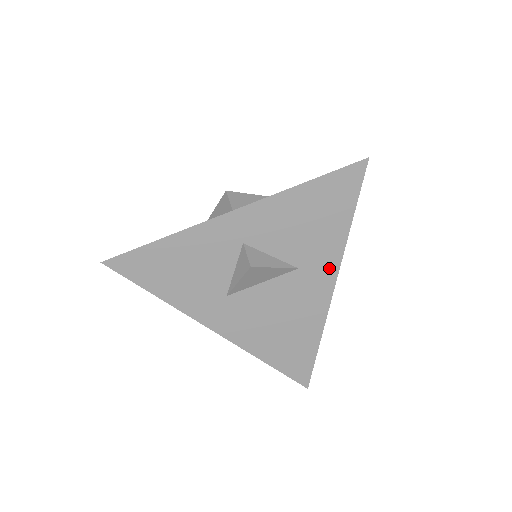
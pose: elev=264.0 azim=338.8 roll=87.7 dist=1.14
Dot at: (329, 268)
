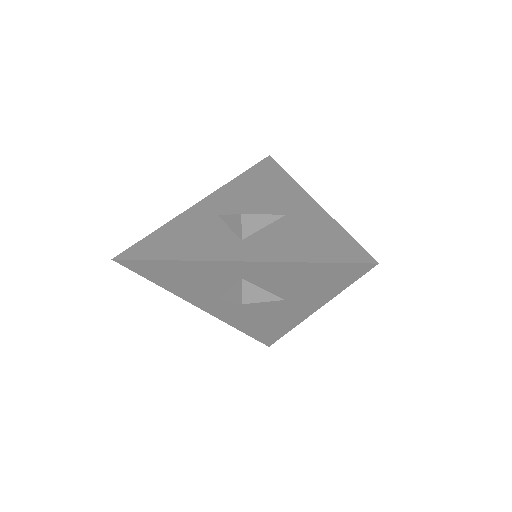
Dot at: (312, 305)
